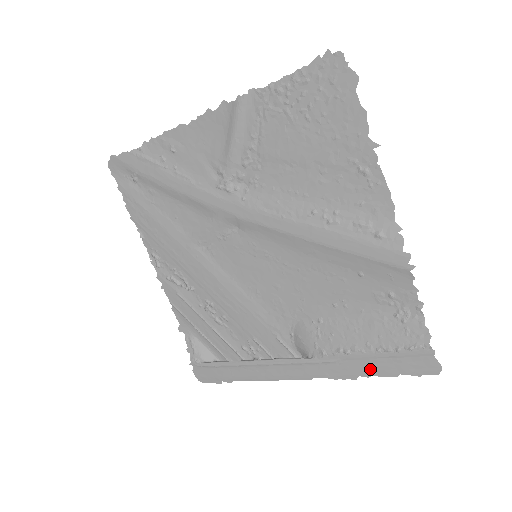
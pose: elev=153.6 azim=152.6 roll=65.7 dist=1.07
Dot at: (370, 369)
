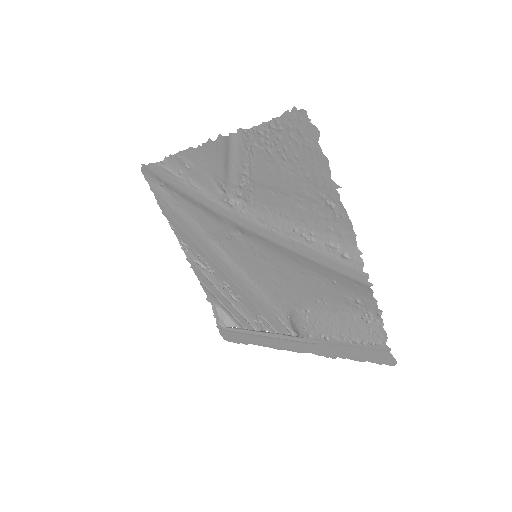
Dot at: (344, 353)
